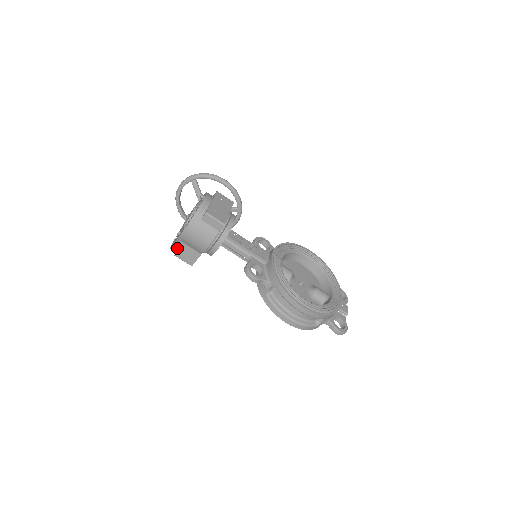
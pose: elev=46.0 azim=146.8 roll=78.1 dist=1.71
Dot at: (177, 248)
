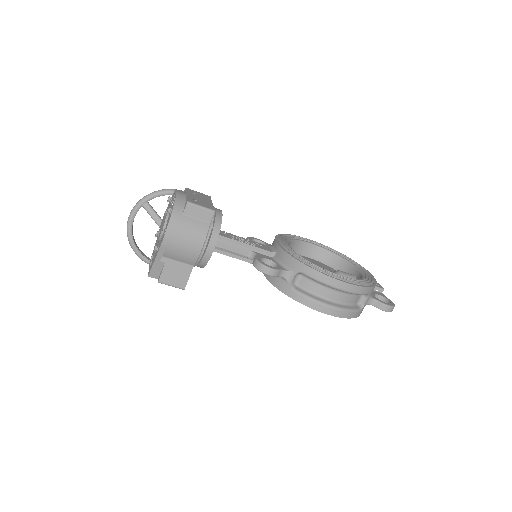
Dot at: (158, 271)
